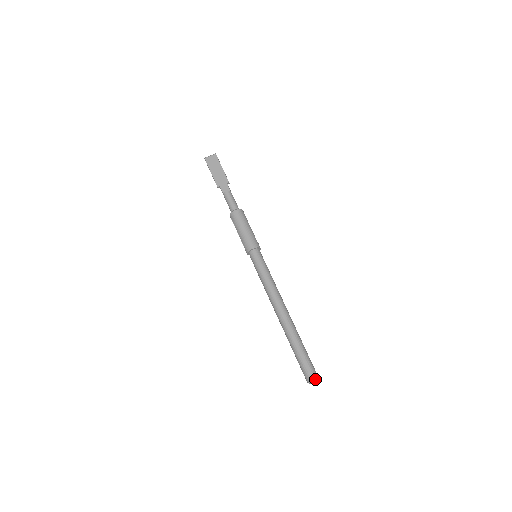
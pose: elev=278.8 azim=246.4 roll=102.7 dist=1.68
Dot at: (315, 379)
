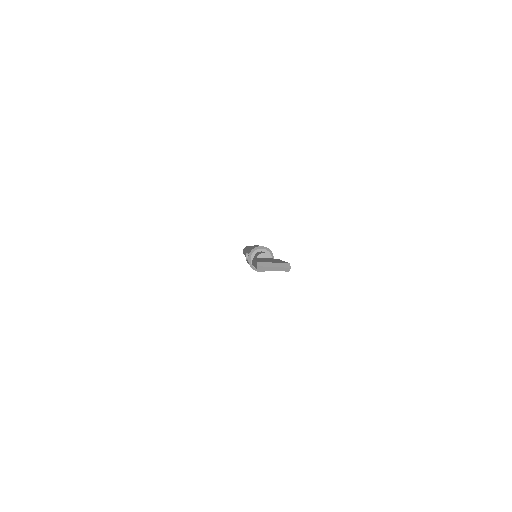
Dot at: occluded
